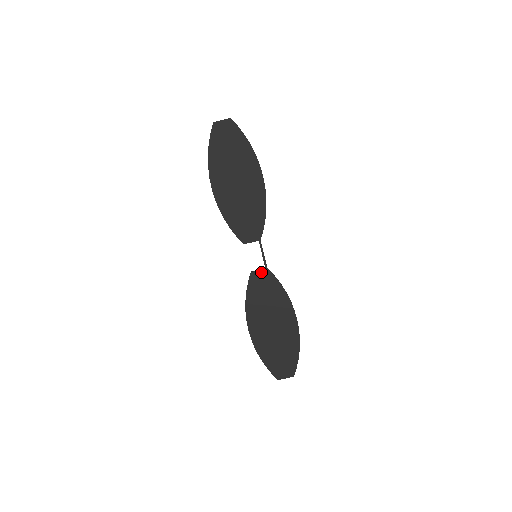
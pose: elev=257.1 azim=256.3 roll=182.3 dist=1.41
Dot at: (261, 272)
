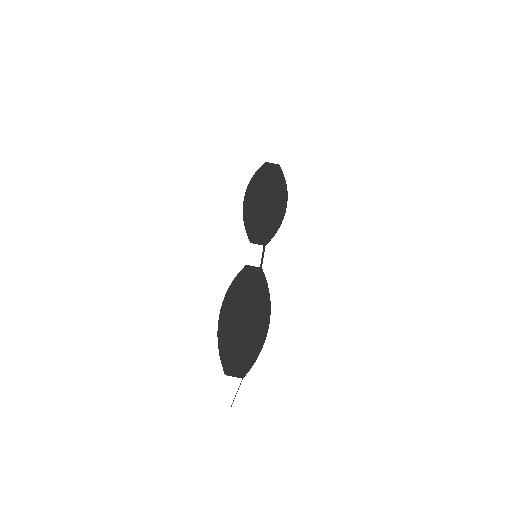
Dot at: (255, 269)
